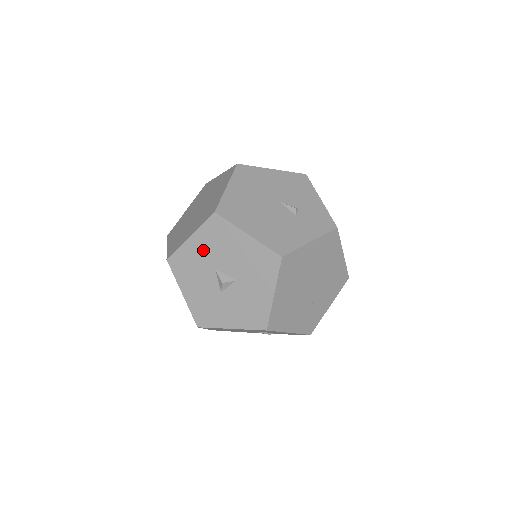
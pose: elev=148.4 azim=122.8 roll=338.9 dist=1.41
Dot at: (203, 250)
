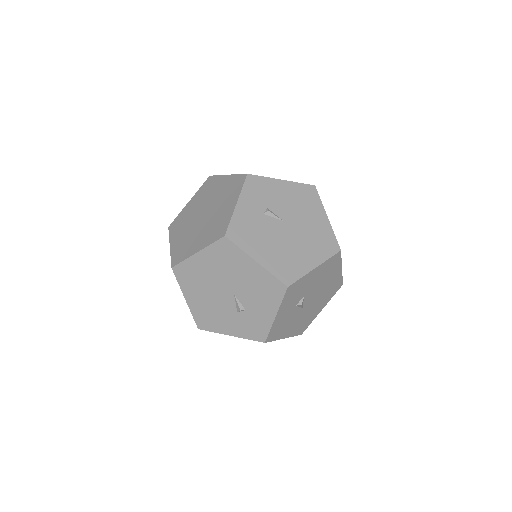
Dot at: occluded
